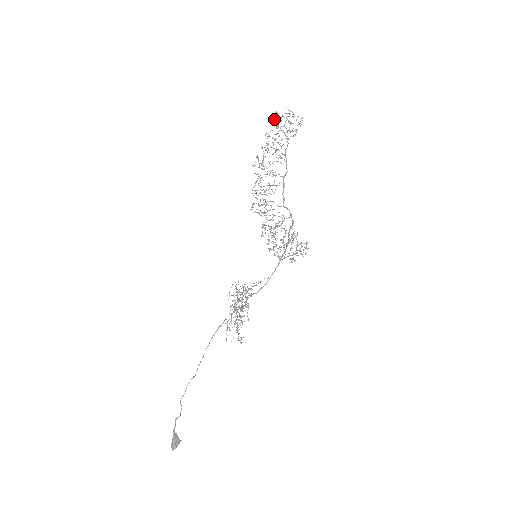
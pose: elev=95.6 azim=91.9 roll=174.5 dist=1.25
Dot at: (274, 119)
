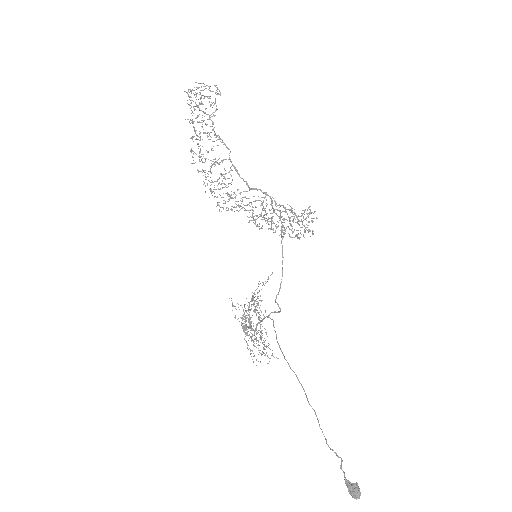
Dot at: occluded
